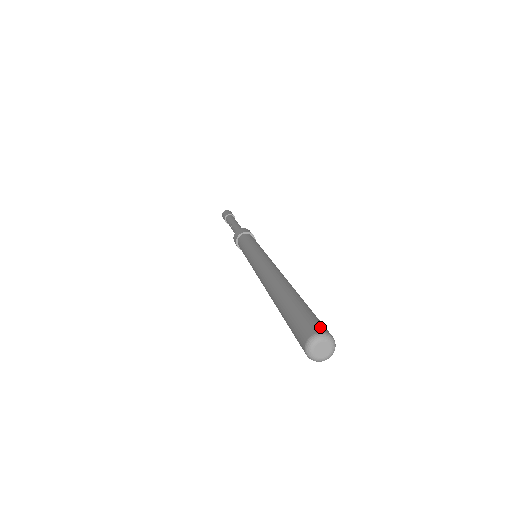
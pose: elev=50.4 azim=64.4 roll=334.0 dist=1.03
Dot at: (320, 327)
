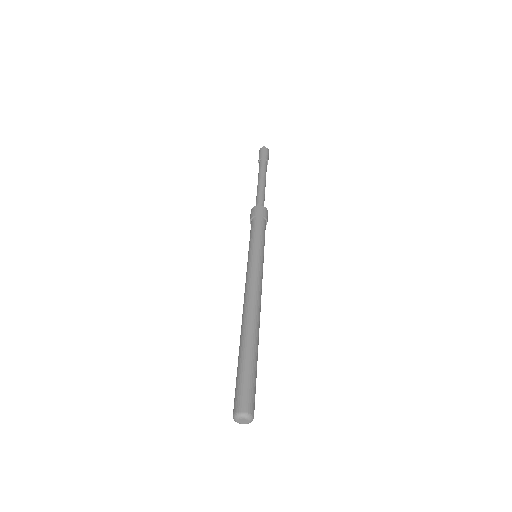
Dot at: (240, 405)
